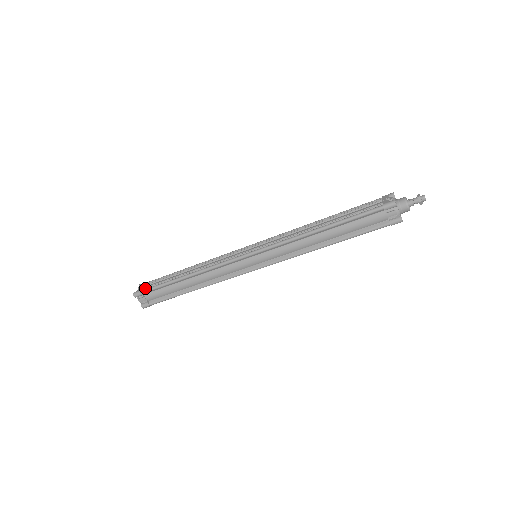
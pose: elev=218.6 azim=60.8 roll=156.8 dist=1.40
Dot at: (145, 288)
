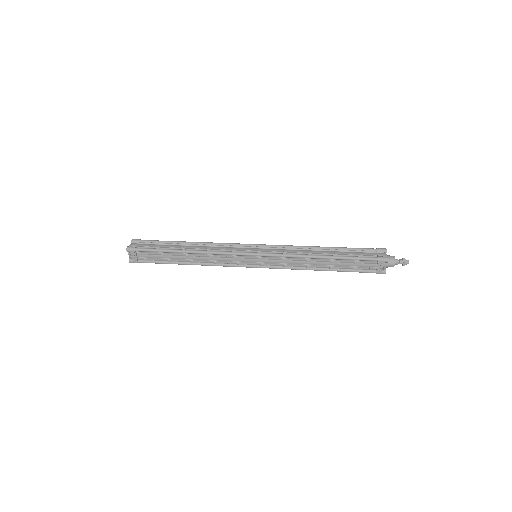
Dot at: (141, 261)
